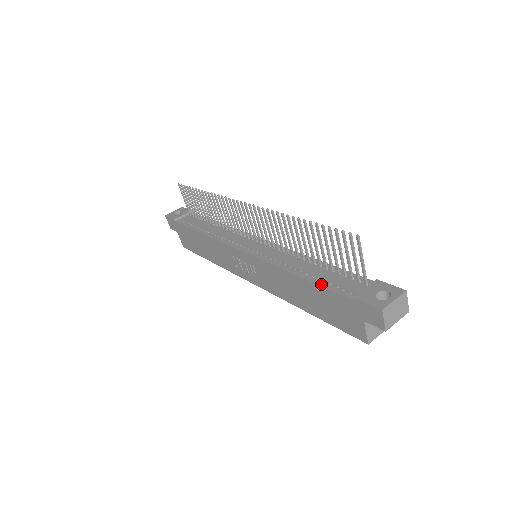
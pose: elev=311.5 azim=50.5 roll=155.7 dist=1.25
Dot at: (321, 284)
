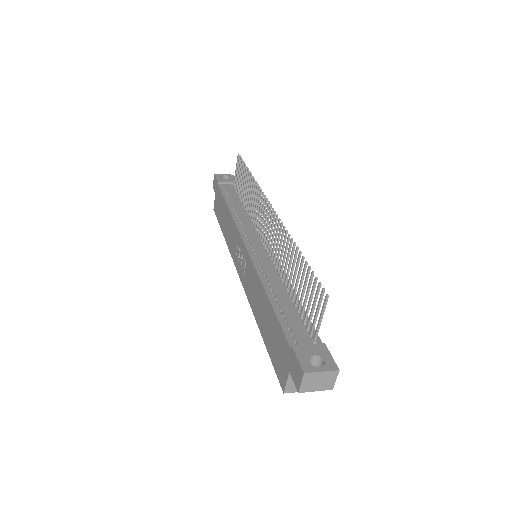
Dot at: (279, 316)
